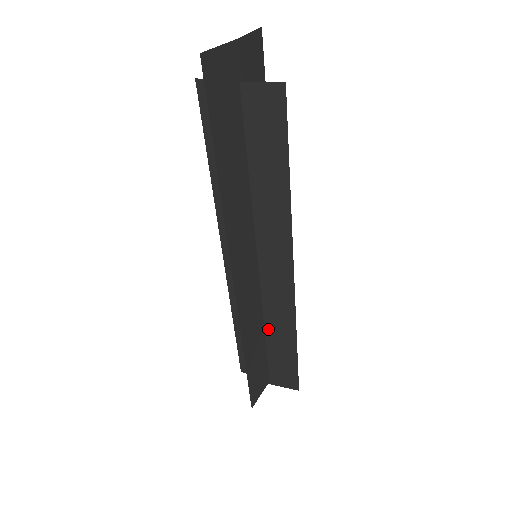
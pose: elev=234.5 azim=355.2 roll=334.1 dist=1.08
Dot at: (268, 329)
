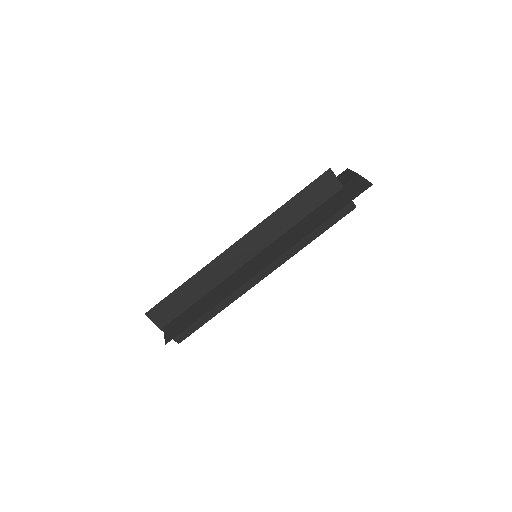
Dot at: occluded
